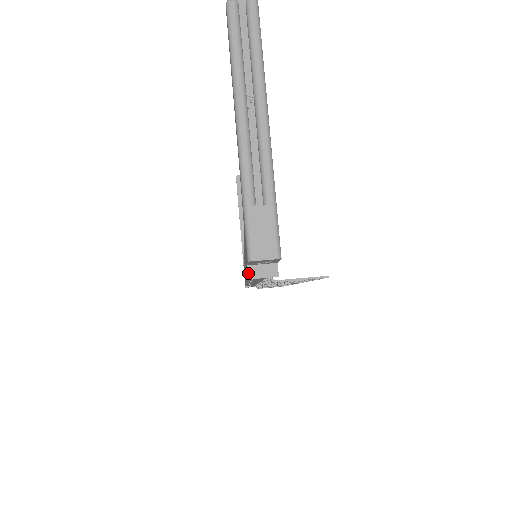
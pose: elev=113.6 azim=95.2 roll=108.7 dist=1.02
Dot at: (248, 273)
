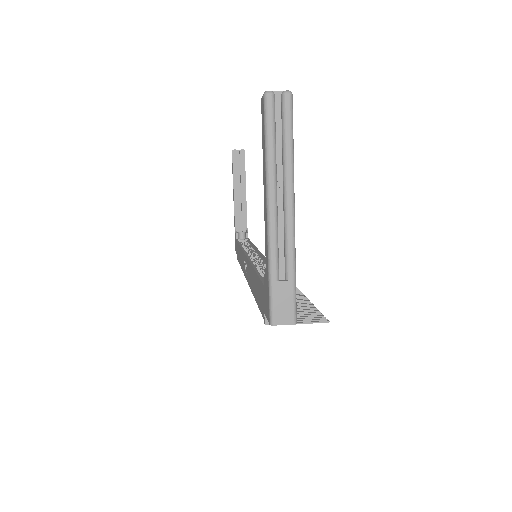
Dot at: (265, 320)
